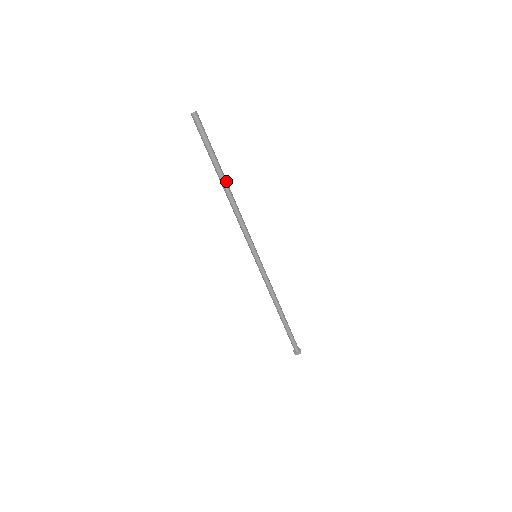
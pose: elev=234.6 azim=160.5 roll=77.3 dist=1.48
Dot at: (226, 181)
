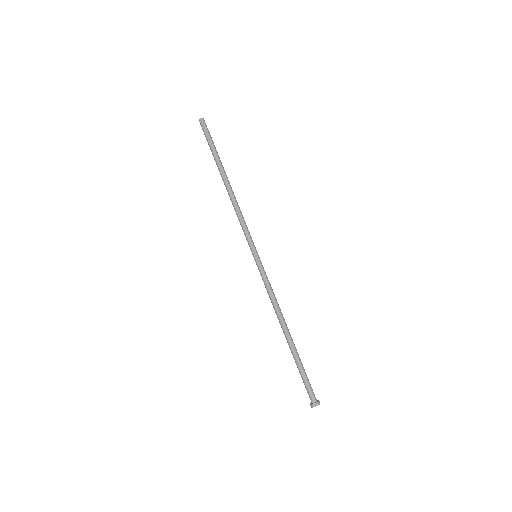
Dot at: (226, 175)
